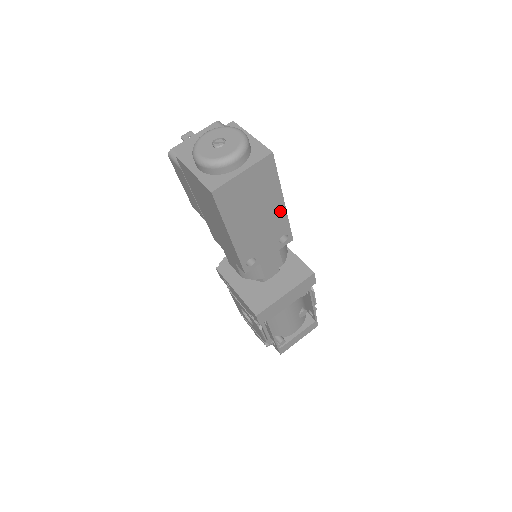
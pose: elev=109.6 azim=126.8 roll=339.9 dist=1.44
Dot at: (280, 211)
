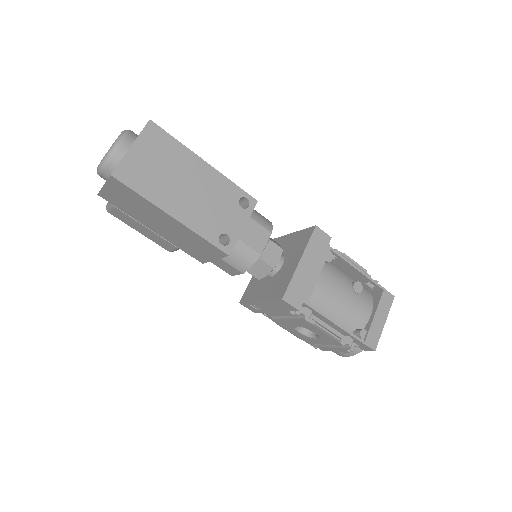
Dot at: (211, 174)
